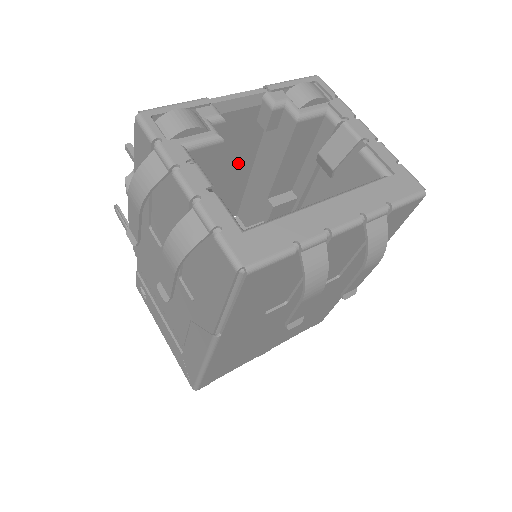
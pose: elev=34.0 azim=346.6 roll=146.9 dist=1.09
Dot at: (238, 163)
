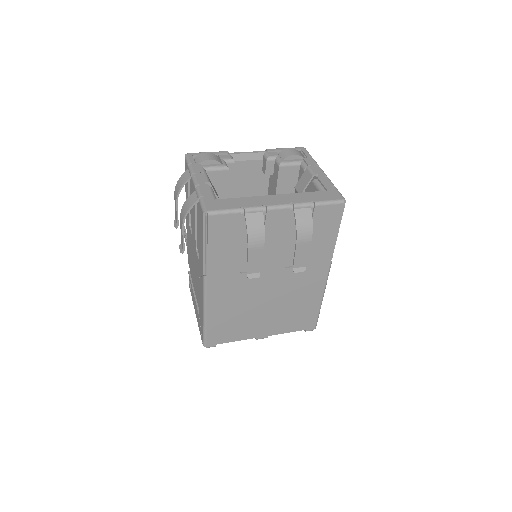
Dot at: occluded
